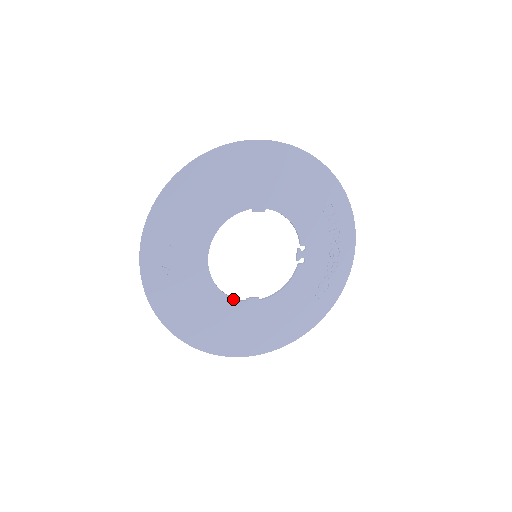
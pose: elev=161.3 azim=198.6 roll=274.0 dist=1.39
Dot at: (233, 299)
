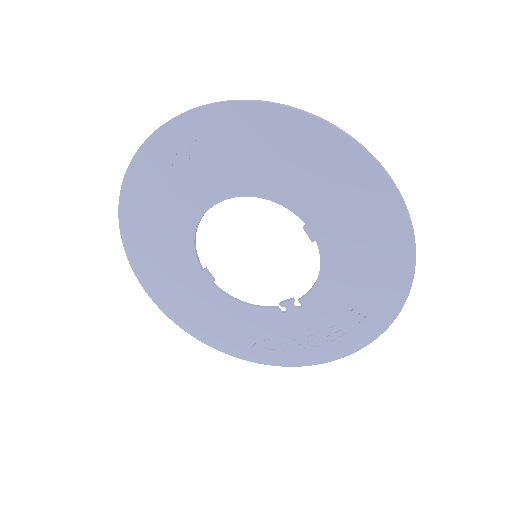
Dot at: (195, 254)
